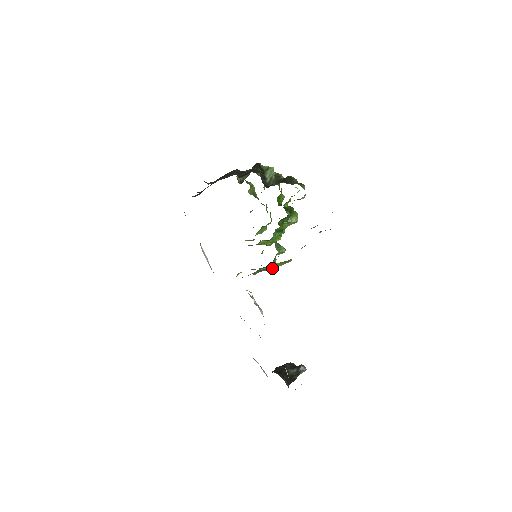
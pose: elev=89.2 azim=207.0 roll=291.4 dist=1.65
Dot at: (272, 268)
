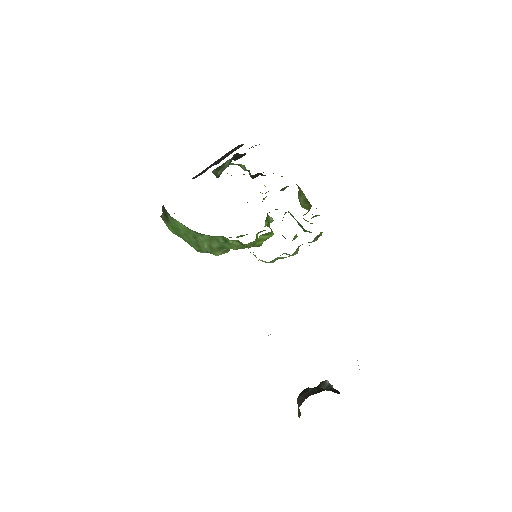
Dot at: occluded
